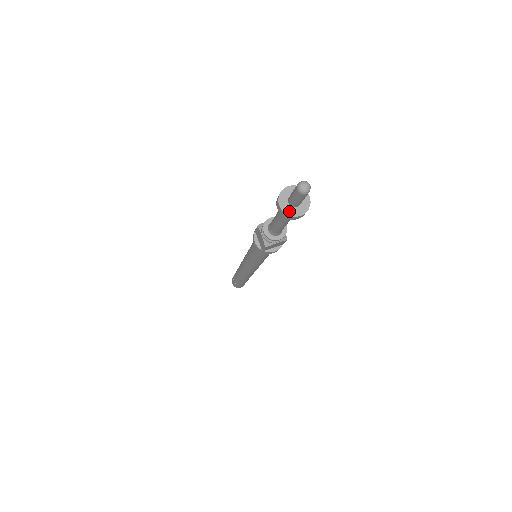
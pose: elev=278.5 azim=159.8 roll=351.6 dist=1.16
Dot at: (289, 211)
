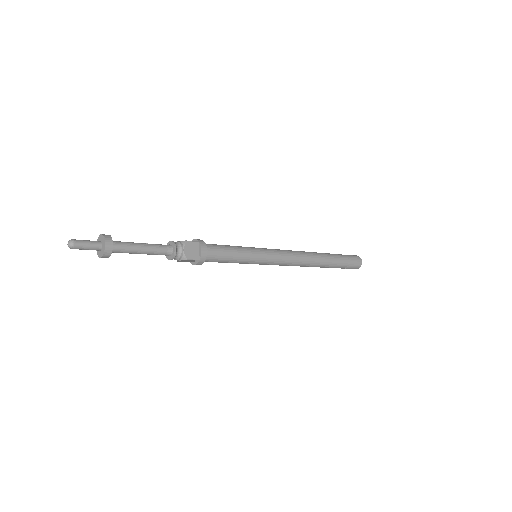
Dot at: (98, 252)
